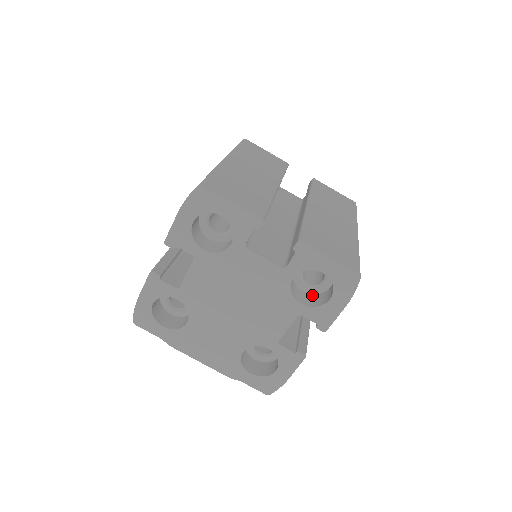
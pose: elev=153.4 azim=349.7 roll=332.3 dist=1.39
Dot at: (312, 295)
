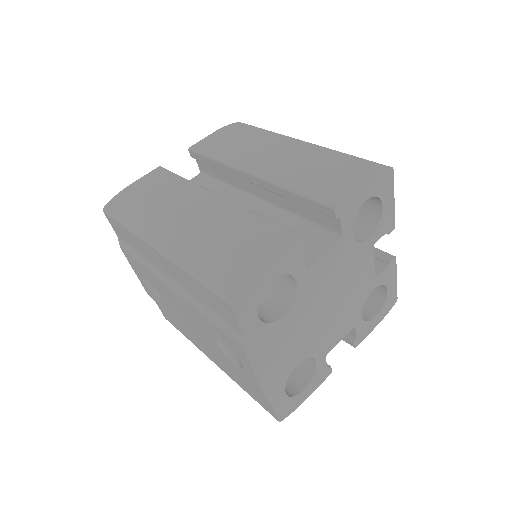
Dot at: occluded
